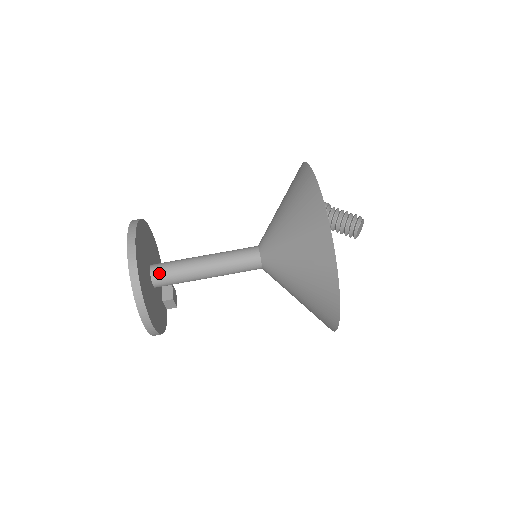
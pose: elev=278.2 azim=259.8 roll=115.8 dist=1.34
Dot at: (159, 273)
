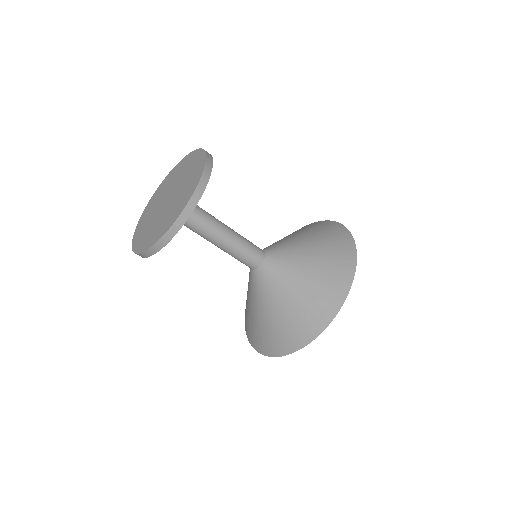
Dot at: occluded
